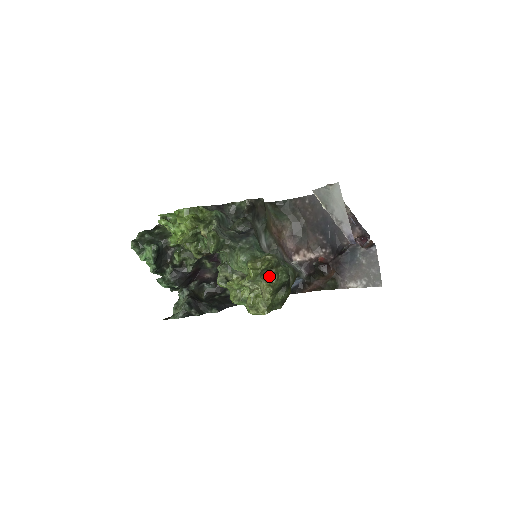
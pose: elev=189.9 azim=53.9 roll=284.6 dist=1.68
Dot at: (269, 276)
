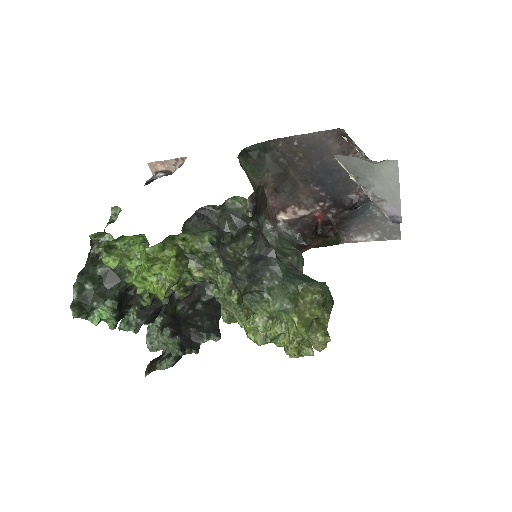
Dot at: (317, 318)
